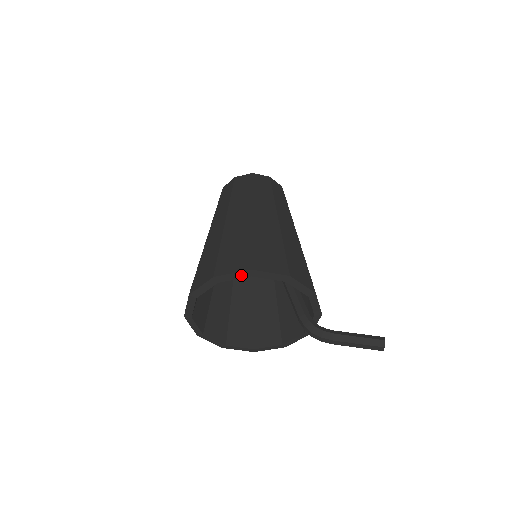
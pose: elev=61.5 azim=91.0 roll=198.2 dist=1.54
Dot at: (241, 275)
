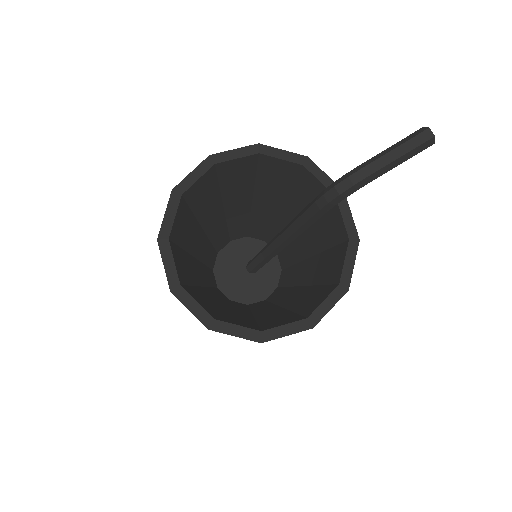
Dot at: (202, 169)
